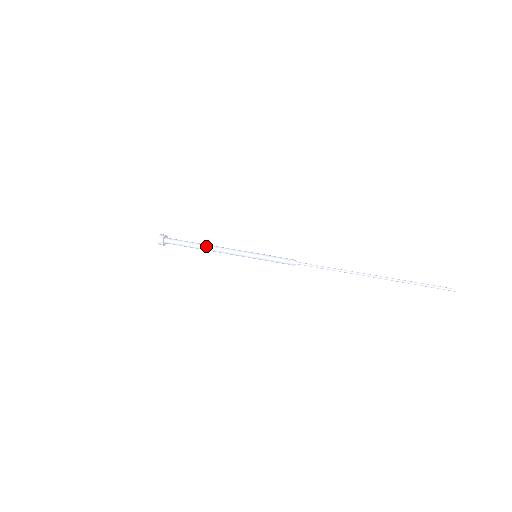
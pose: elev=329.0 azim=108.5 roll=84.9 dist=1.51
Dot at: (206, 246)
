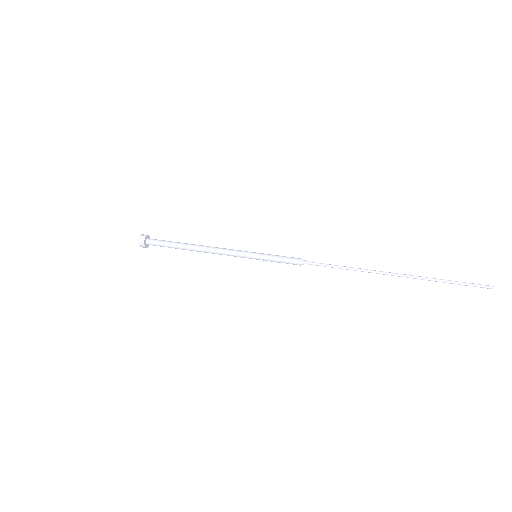
Dot at: occluded
